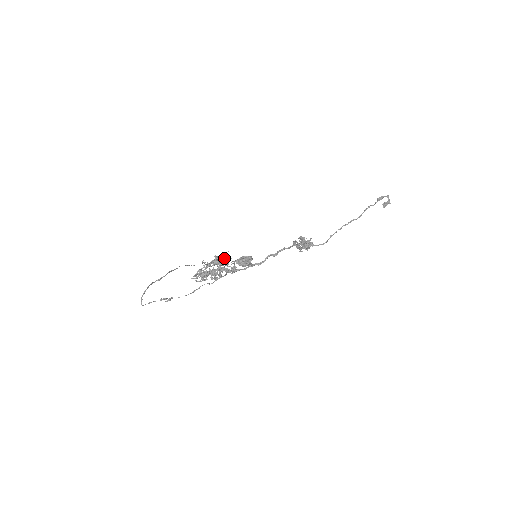
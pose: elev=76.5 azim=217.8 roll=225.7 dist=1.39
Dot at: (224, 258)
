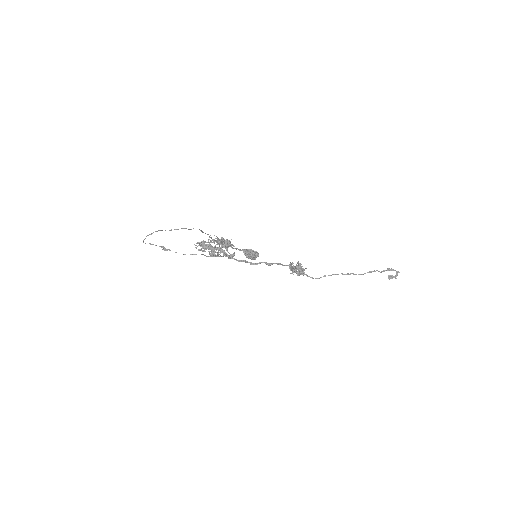
Dot at: (228, 243)
